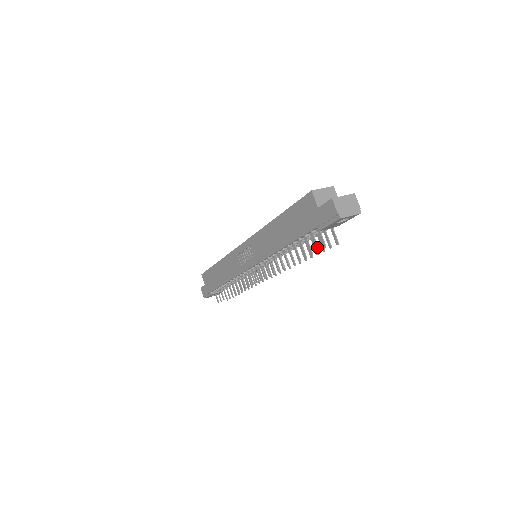
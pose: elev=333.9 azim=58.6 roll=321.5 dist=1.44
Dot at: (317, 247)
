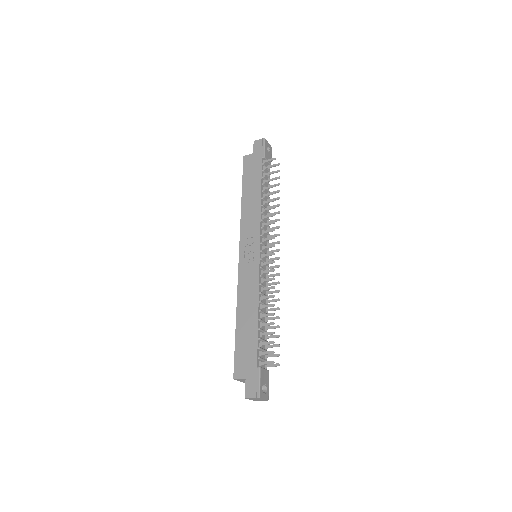
Dot at: (273, 165)
